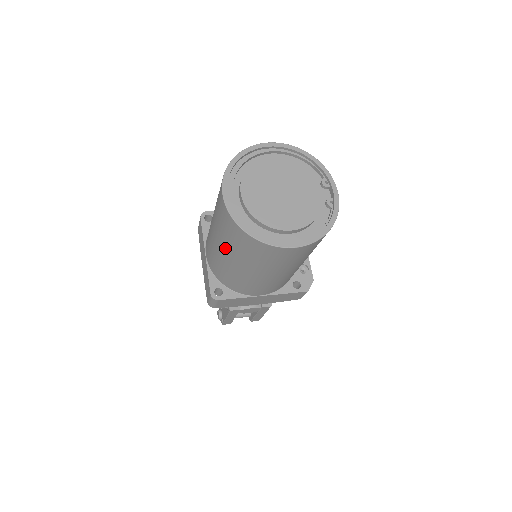
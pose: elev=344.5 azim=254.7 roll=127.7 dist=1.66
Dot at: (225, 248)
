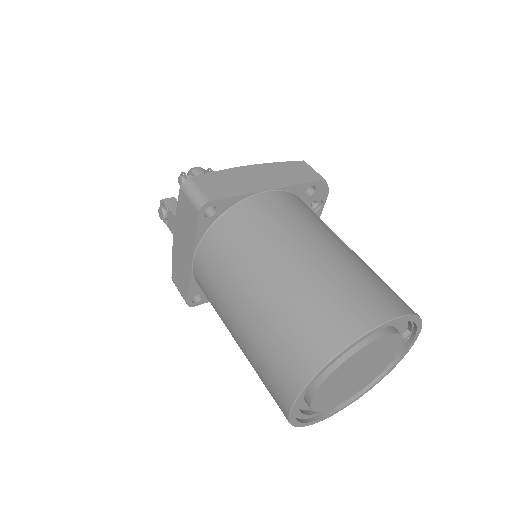
Dot at: (246, 357)
